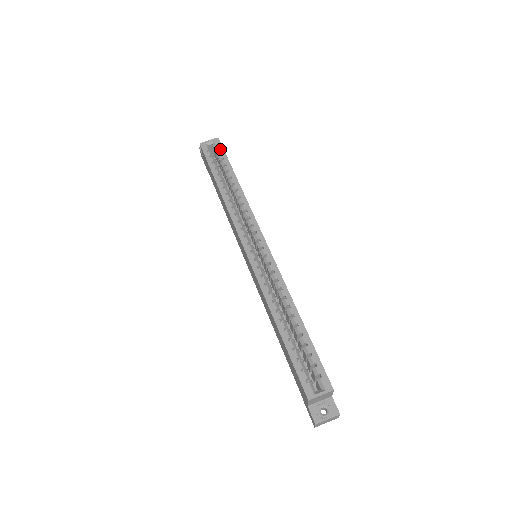
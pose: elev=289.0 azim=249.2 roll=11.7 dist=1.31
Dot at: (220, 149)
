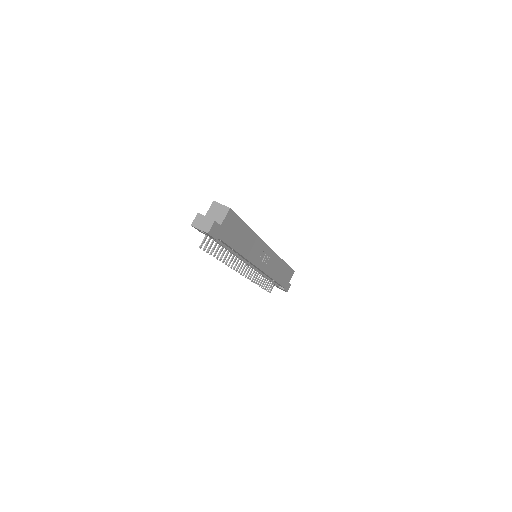
Dot at: occluded
